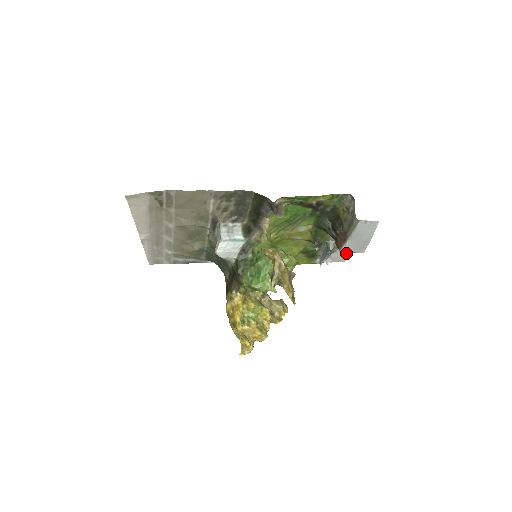
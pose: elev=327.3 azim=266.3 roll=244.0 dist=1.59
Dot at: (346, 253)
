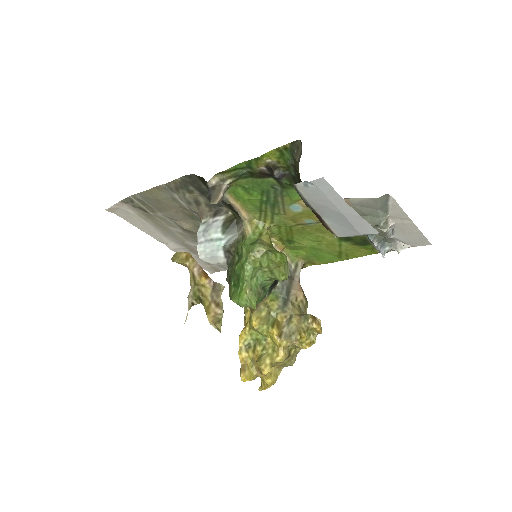
Dot at: (416, 230)
